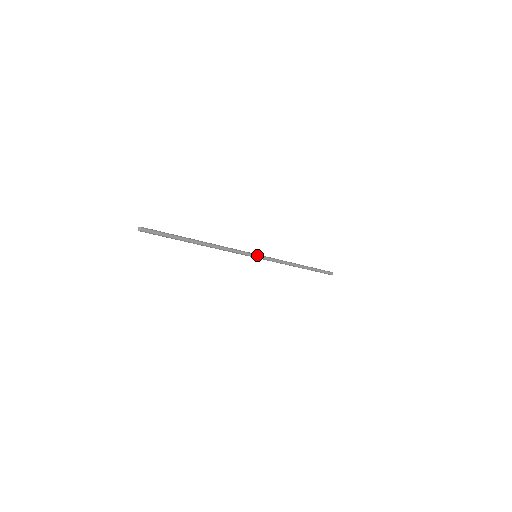
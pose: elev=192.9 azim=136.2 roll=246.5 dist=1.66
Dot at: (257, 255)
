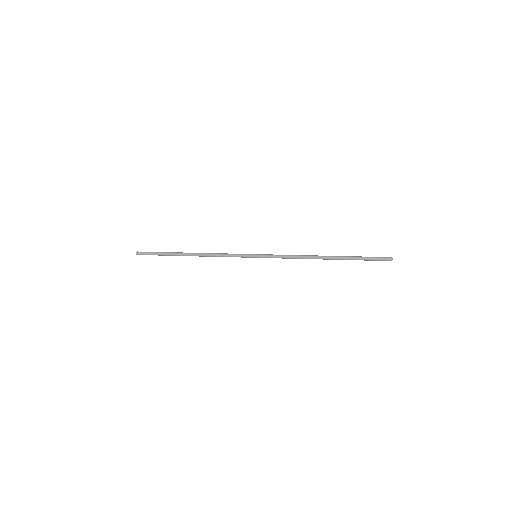
Dot at: (255, 257)
